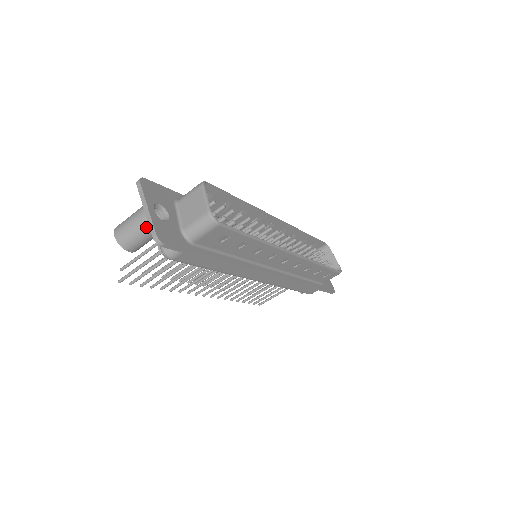
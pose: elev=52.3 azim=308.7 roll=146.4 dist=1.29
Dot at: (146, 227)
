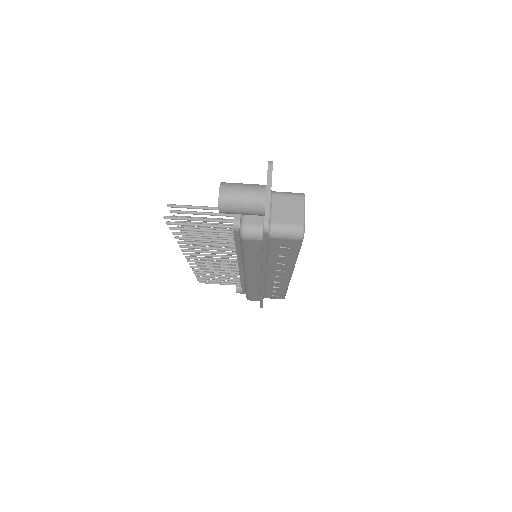
Dot at: (255, 206)
